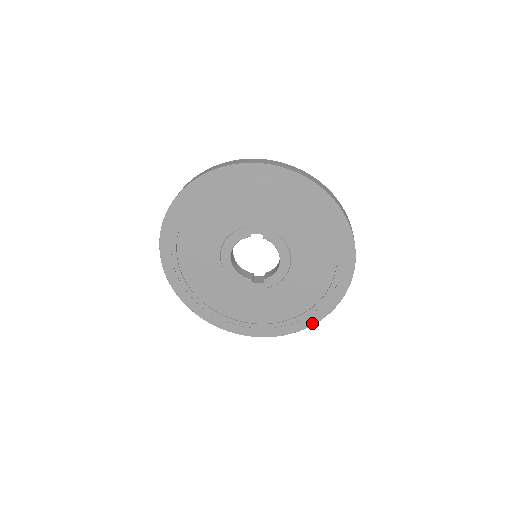
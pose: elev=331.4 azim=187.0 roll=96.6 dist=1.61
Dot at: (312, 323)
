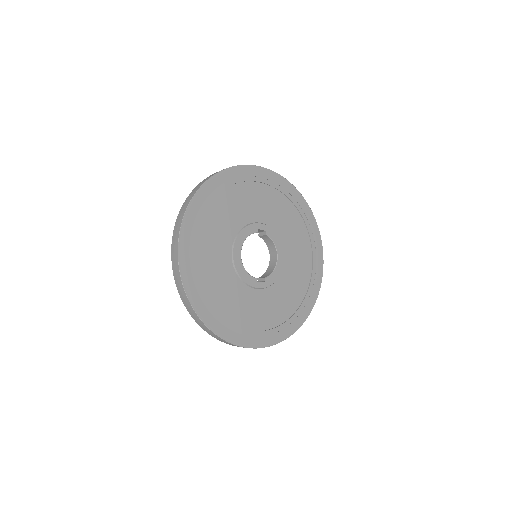
Dot at: (299, 326)
